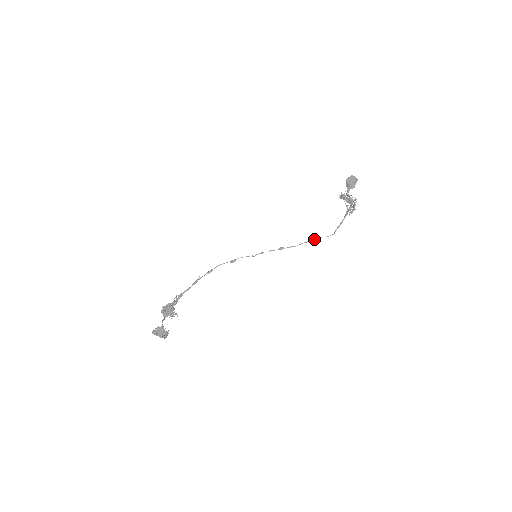
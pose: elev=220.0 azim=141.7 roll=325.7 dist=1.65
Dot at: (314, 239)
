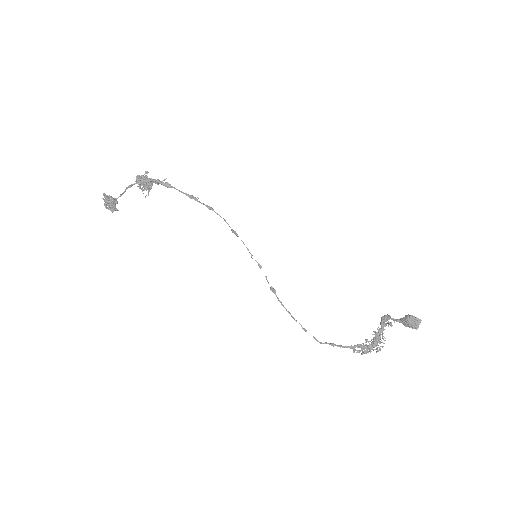
Dot at: occluded
